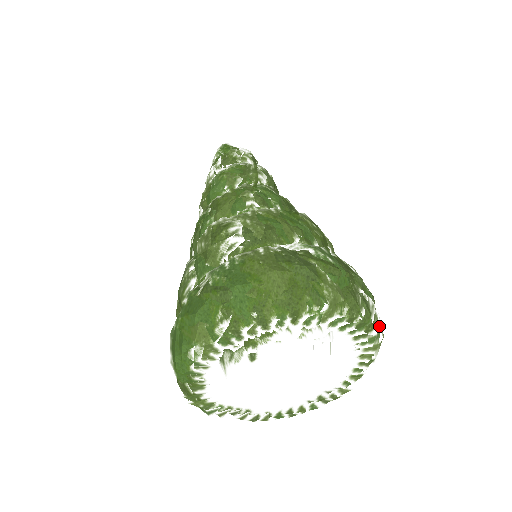
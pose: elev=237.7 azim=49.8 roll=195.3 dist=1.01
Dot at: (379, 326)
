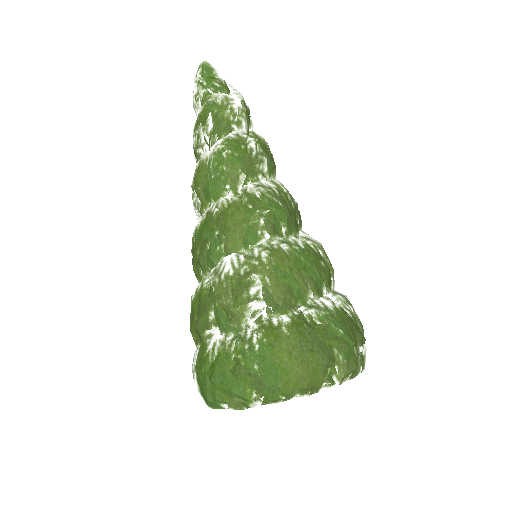
Dot at: occluded
